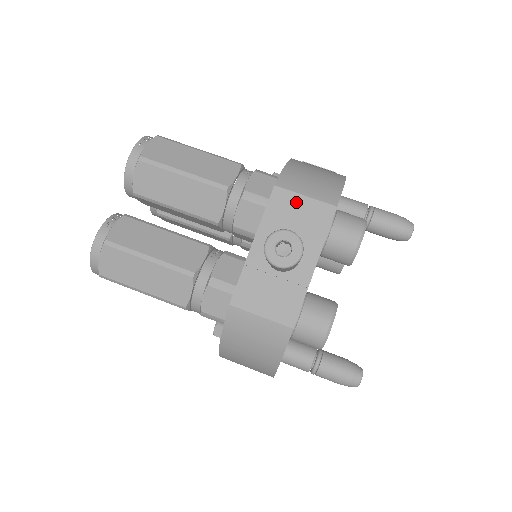
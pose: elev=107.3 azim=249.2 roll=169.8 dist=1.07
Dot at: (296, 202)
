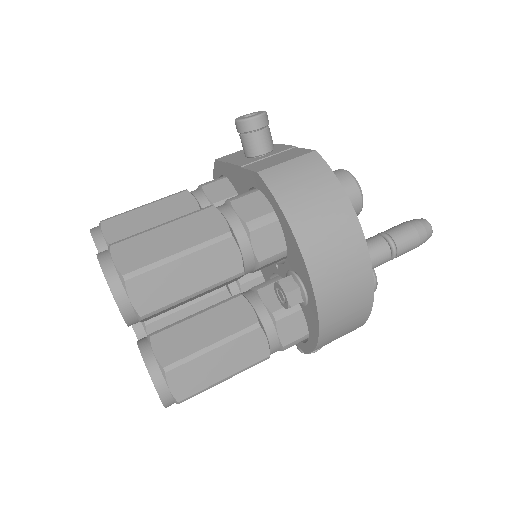
Dot at: (237, 153)
